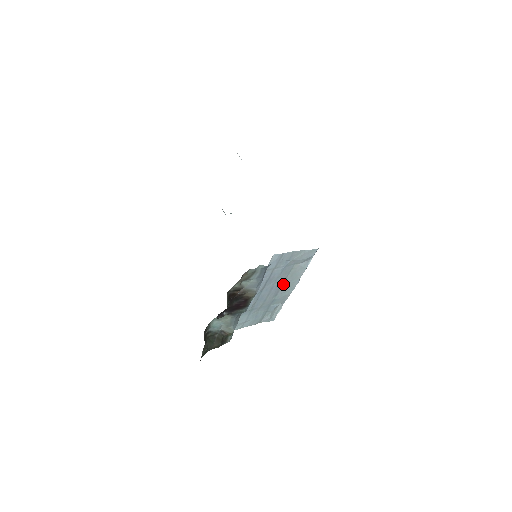
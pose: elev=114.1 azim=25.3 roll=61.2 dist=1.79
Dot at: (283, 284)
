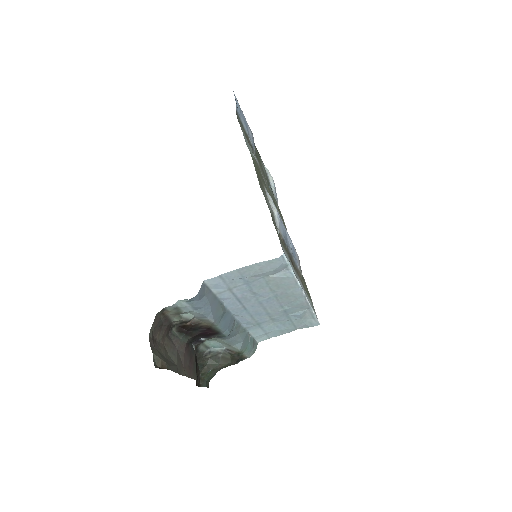
Dot at: (277, 295)
